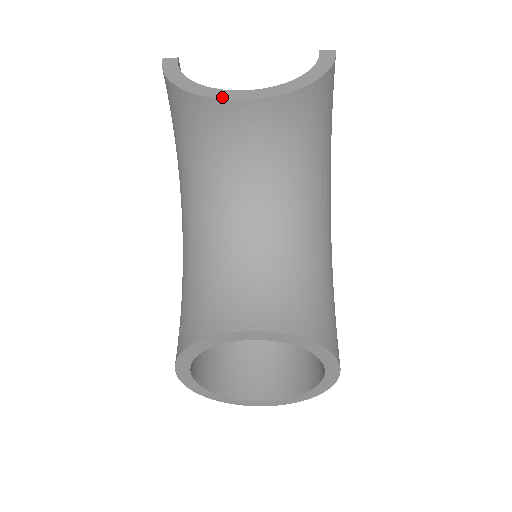
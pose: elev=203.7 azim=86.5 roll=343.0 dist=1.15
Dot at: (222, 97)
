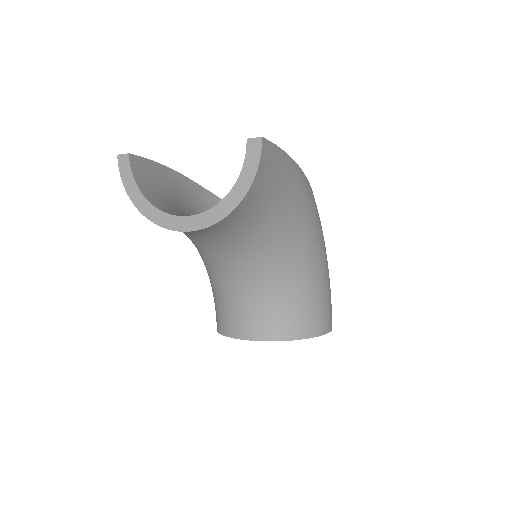
Dot at: (169, 227)
